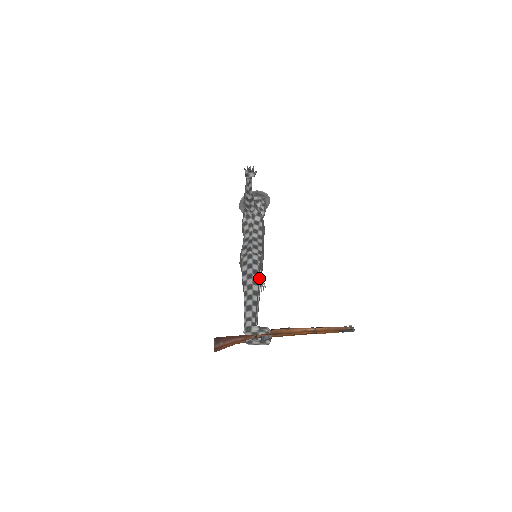
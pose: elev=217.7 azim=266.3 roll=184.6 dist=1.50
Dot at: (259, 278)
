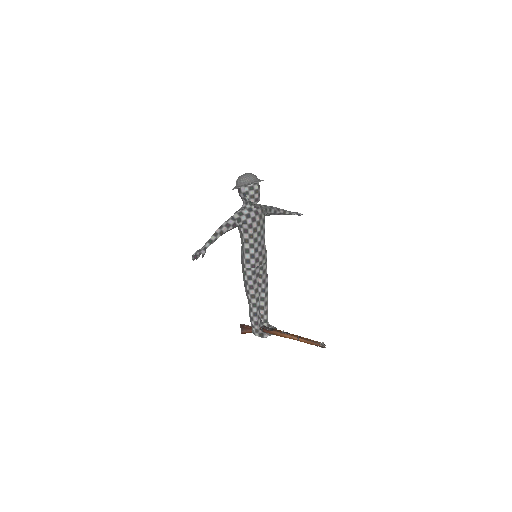
Dot at: (257, 287)
